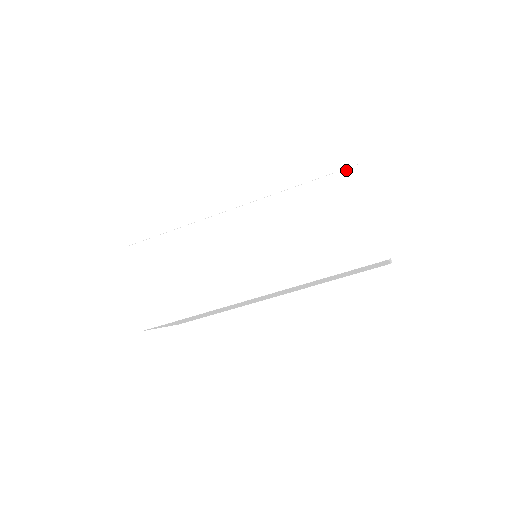
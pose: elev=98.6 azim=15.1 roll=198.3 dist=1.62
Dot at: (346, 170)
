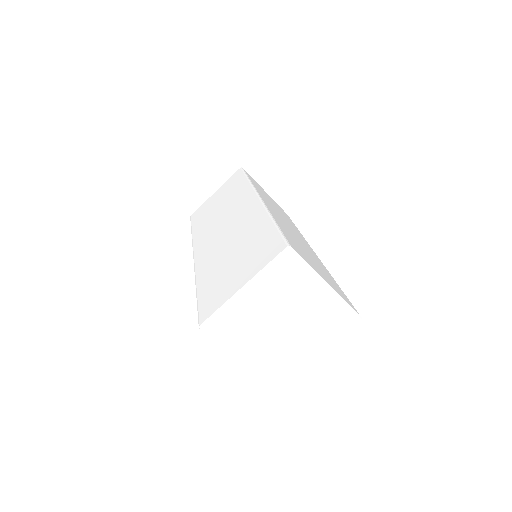
Dot at: occluded
